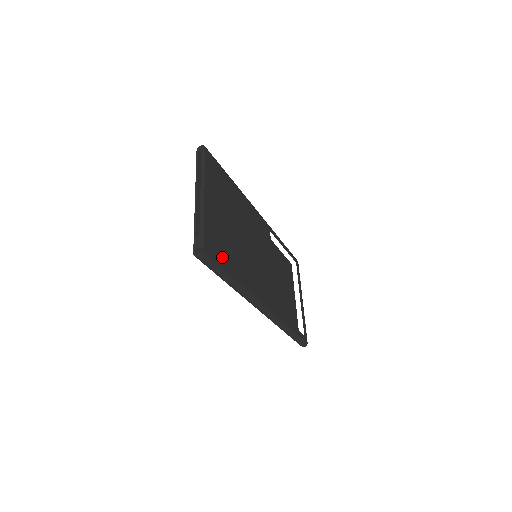
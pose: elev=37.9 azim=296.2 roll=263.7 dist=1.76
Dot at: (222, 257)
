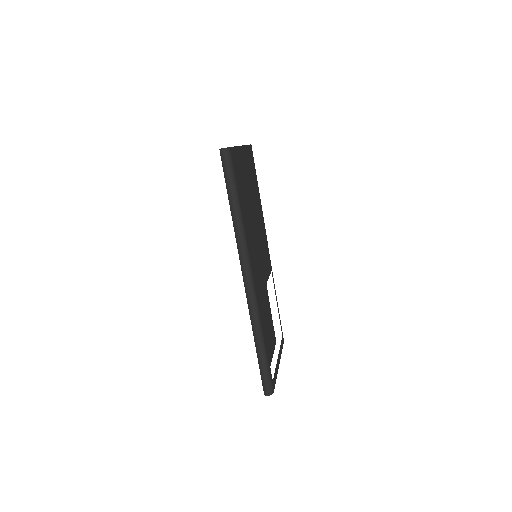
Dot at: (238, 181)
